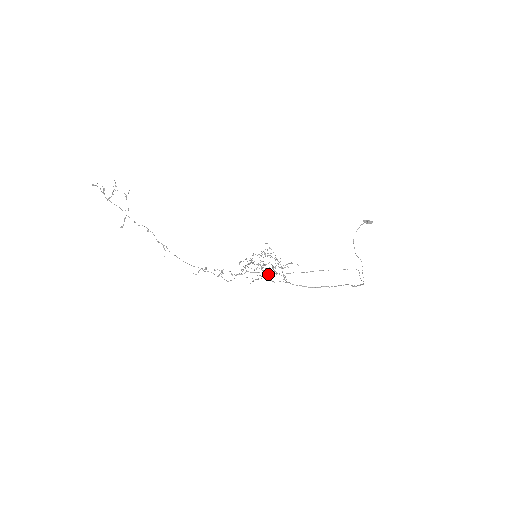
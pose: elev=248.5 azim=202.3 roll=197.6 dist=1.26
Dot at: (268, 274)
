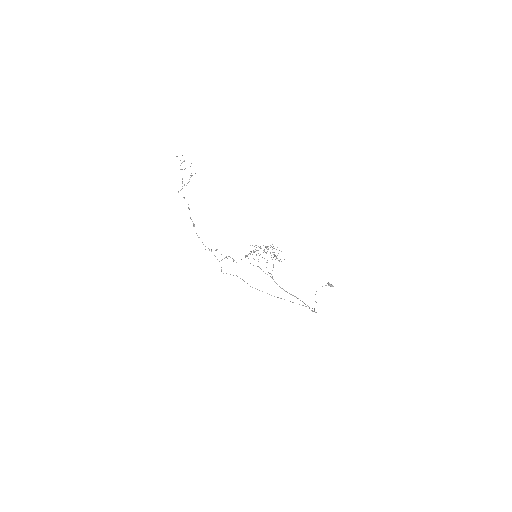
Dot at: (267, 260)
